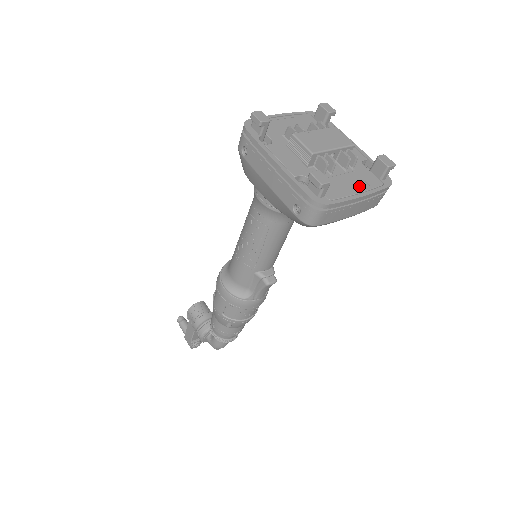
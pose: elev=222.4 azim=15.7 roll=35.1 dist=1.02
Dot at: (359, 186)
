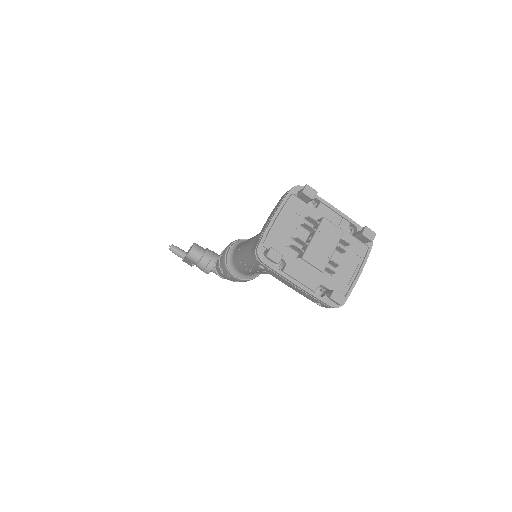
Dot at: (355, 264)
